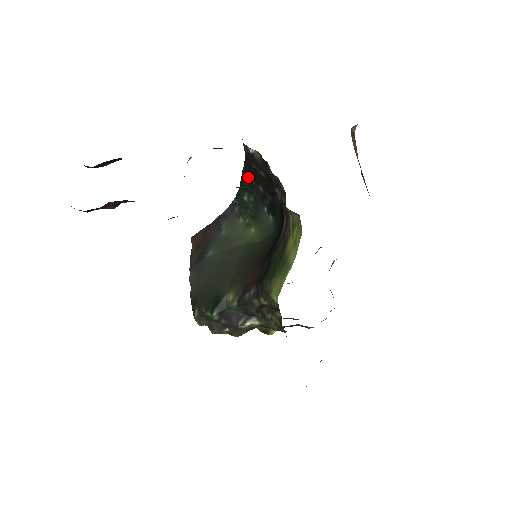
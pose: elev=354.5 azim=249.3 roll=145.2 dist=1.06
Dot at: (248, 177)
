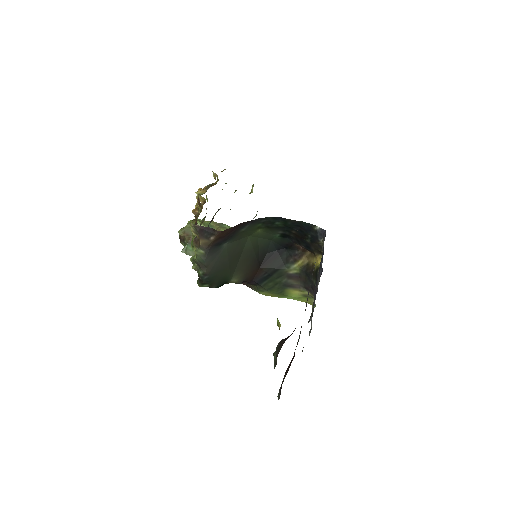
Dot at: (296, 226)
